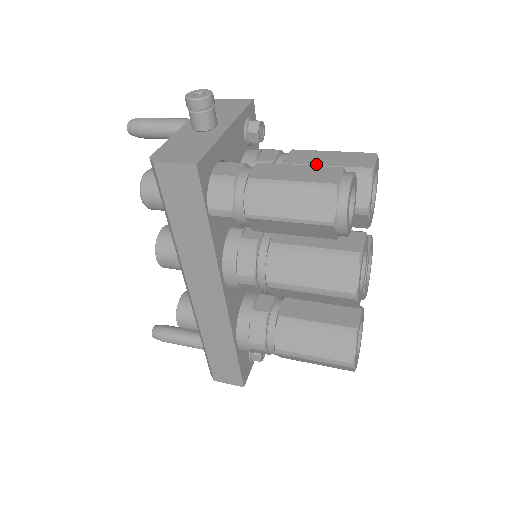
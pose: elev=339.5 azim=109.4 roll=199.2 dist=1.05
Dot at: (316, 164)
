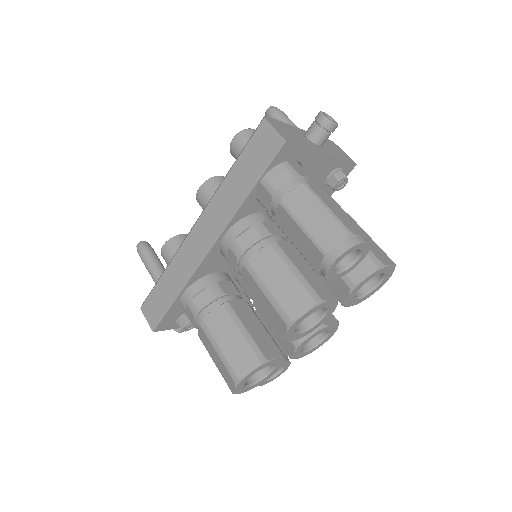
Dot at: occluded
